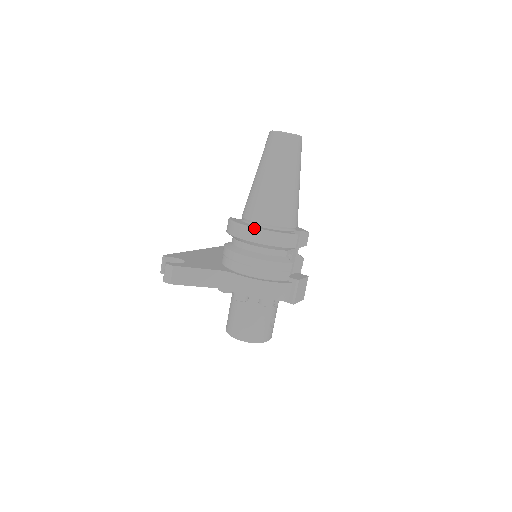
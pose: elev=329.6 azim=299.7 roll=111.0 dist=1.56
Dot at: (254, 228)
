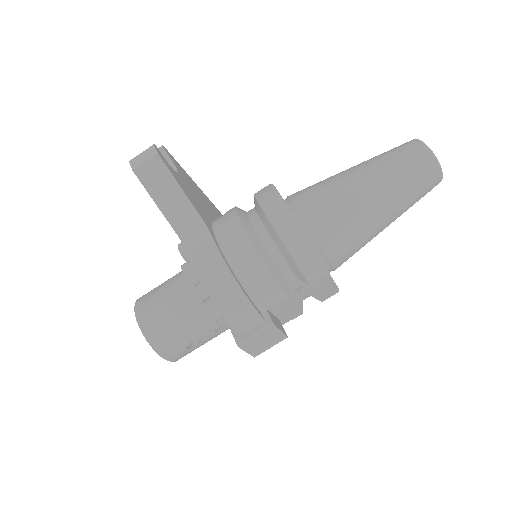
Dot at: (290, 210)
